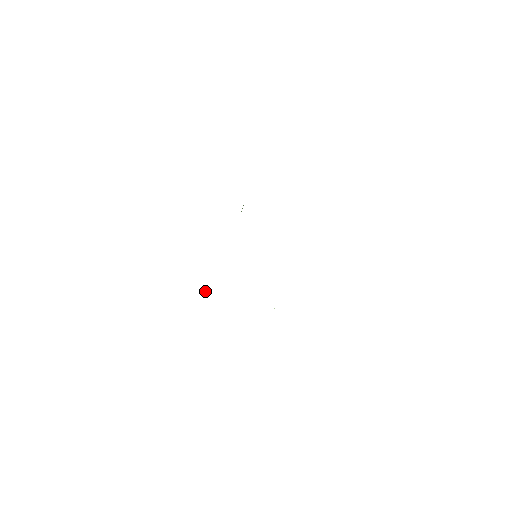
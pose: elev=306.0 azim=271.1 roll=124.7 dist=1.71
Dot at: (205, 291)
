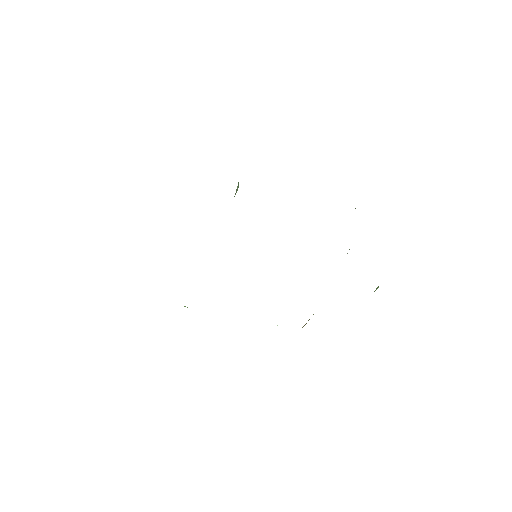
Dot at: occluded
